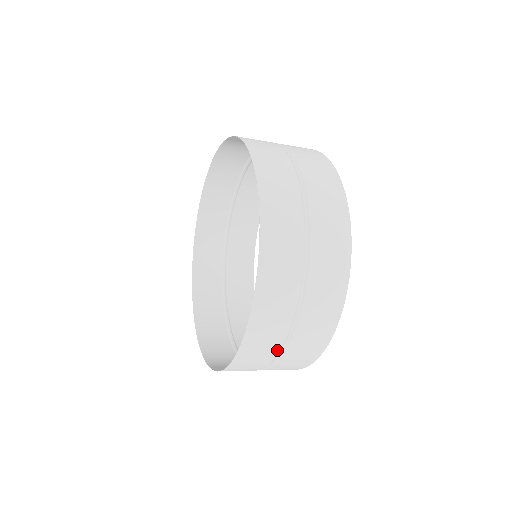
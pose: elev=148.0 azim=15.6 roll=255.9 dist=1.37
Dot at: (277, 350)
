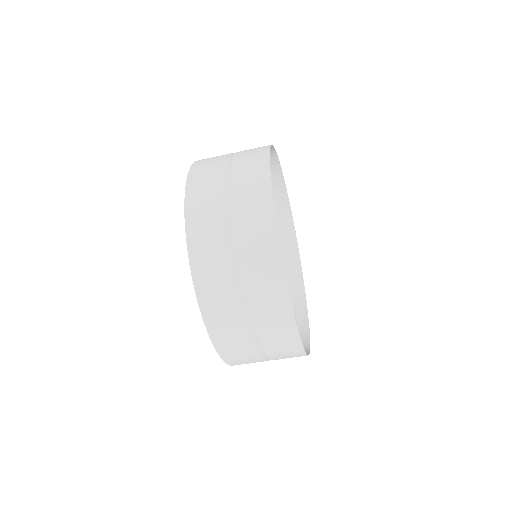
Dot at: occluded
